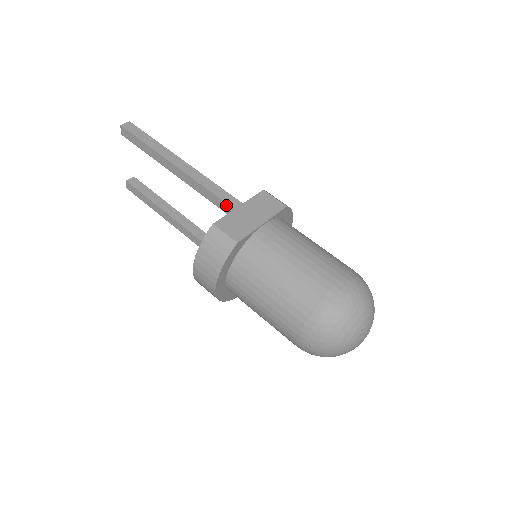
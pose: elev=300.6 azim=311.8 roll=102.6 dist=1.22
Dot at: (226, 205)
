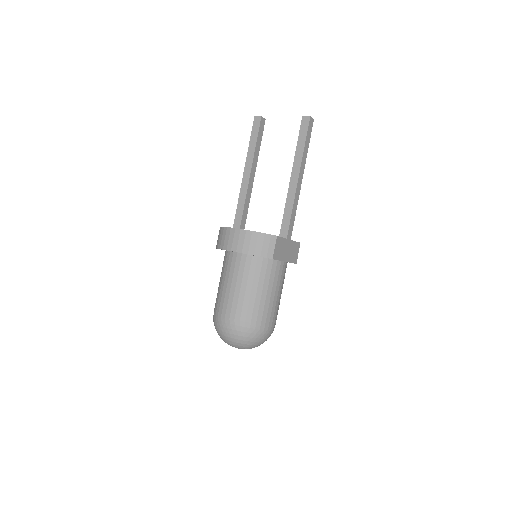
Dot at: (287, 230)
